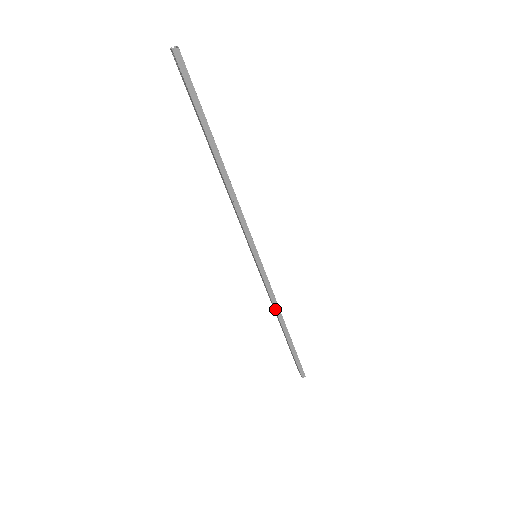
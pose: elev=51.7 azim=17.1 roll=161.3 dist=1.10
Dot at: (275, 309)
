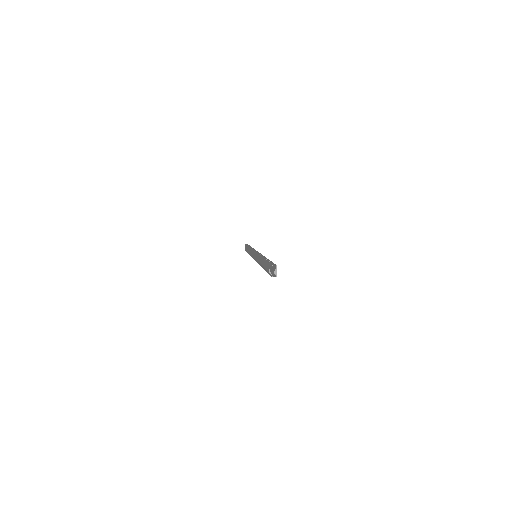
Dot at: occluded
